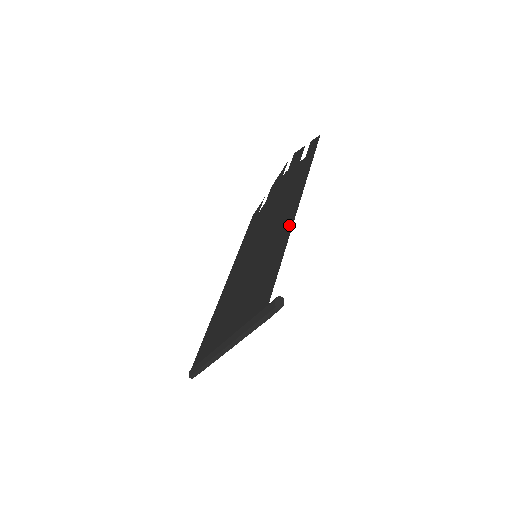
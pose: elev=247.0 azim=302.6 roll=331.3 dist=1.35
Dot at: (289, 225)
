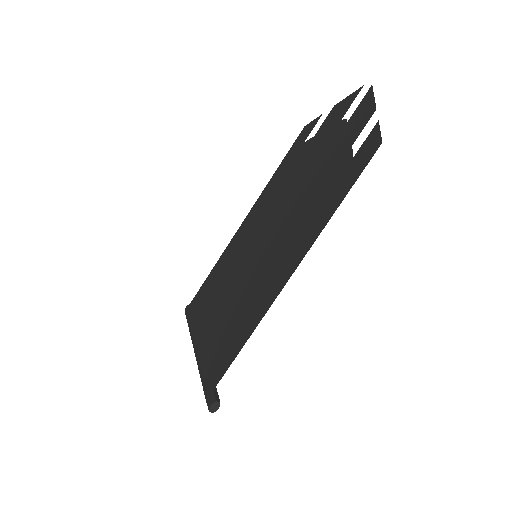
Dot at: (270, 298)
